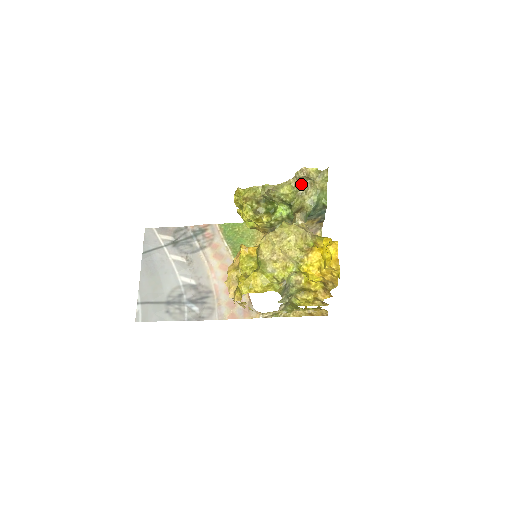
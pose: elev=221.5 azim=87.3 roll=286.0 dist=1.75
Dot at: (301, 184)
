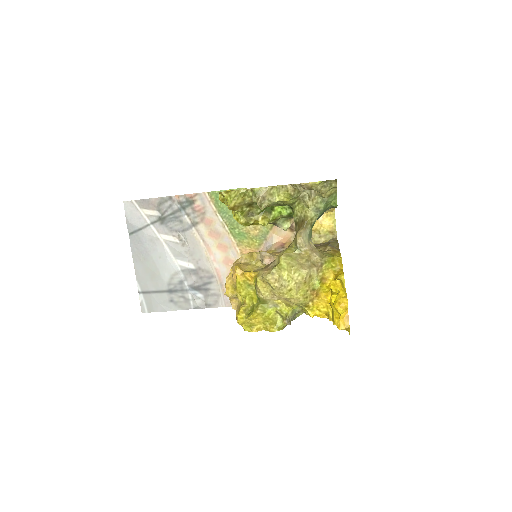
Dot at: occluded
